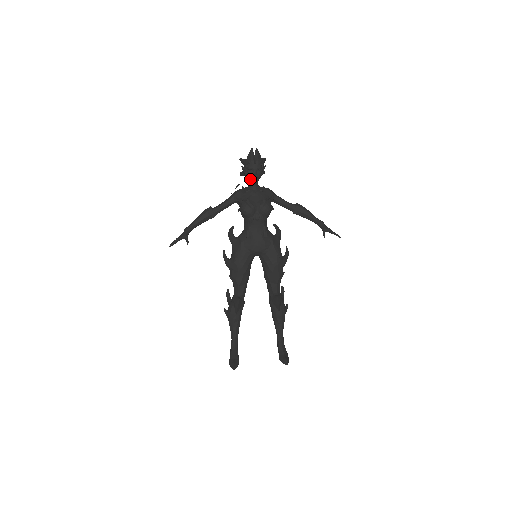
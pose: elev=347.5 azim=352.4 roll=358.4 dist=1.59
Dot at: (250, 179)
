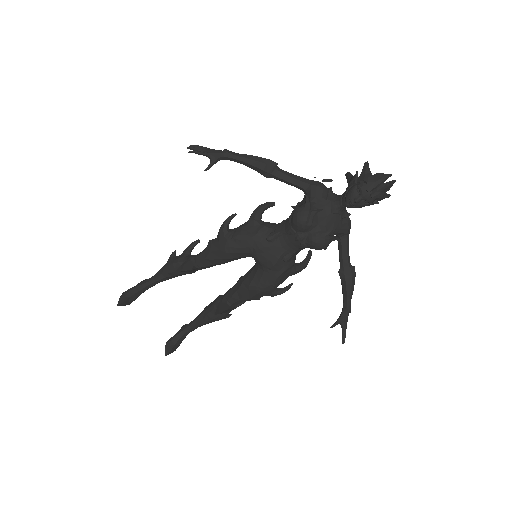
Dot at: (346, 196)
